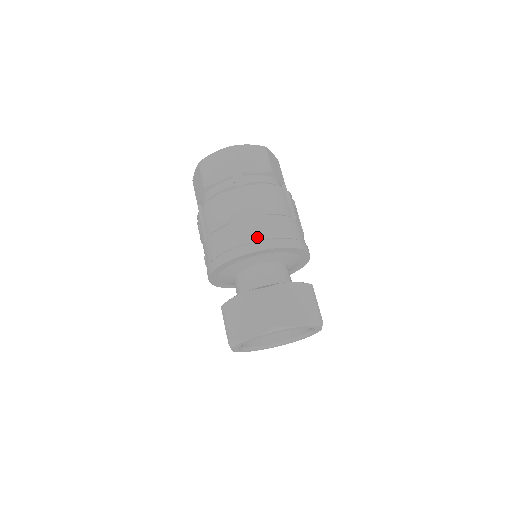
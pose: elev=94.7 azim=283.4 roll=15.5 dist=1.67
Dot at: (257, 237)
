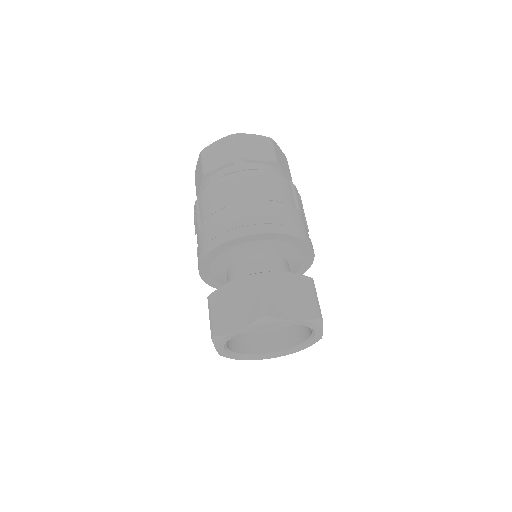
Dot at: (253, 221)
